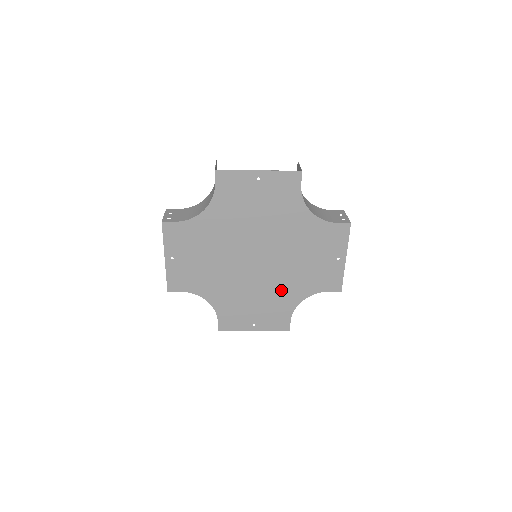
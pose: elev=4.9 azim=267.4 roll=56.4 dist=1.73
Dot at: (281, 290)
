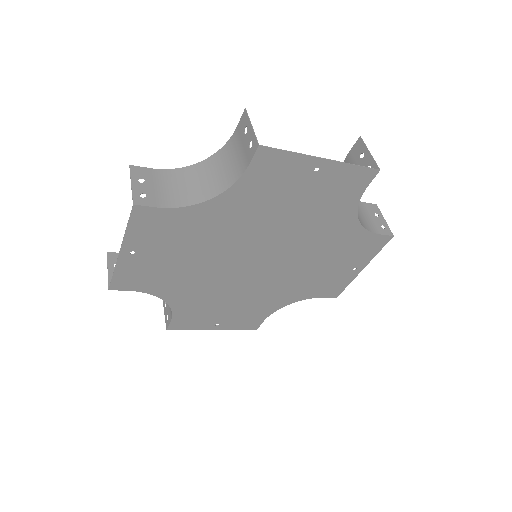
Dot at: (270, 294)
